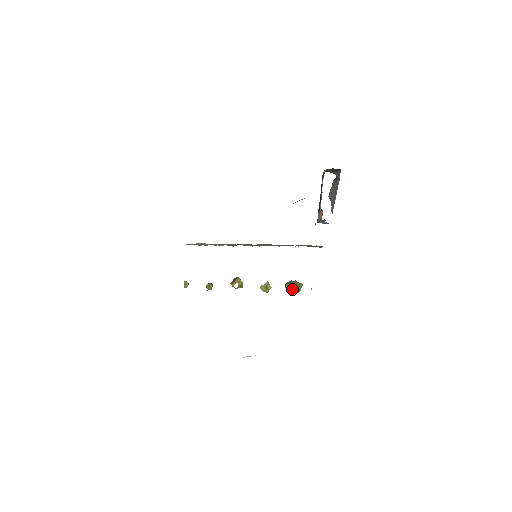
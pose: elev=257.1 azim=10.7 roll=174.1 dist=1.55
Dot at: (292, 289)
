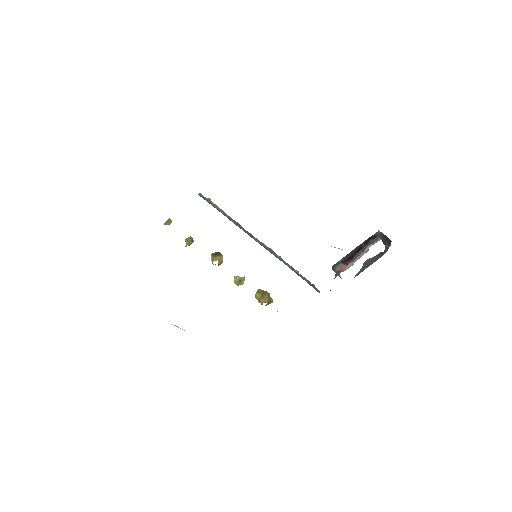
Dot at: (262, 302)
